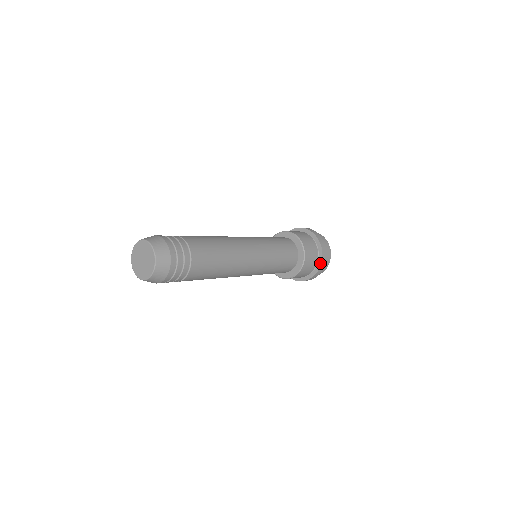
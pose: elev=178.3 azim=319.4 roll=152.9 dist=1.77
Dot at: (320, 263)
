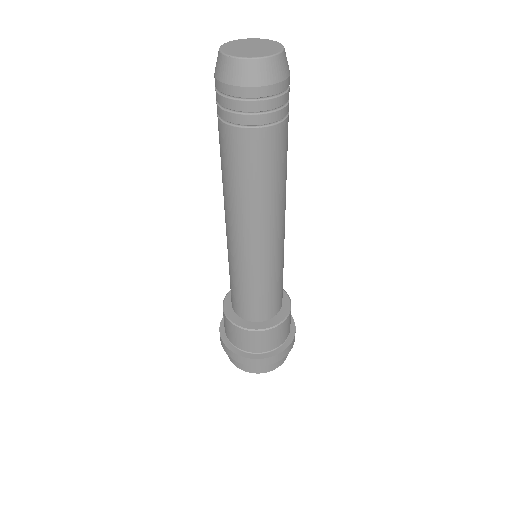
Dot at: occluded
